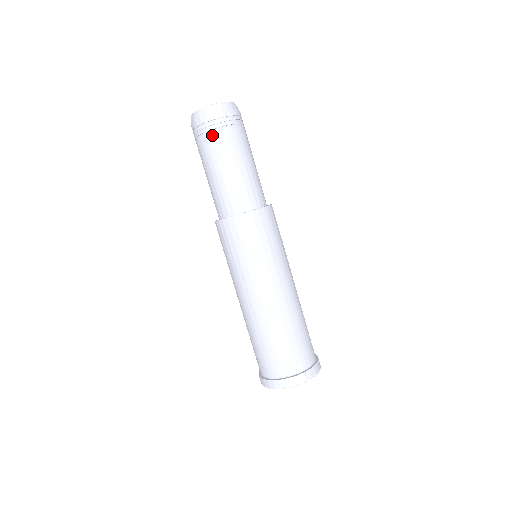
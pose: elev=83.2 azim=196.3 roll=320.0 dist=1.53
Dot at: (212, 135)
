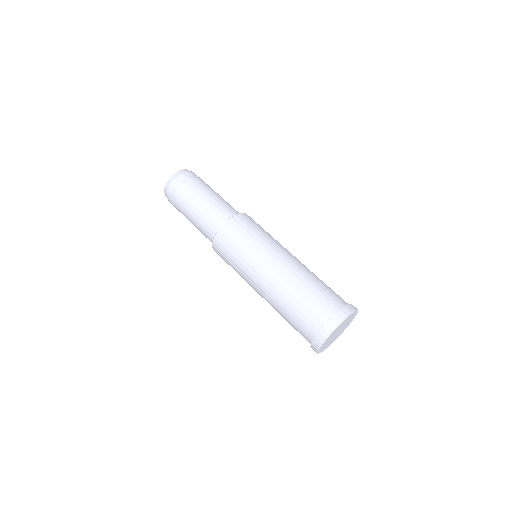
Dot at: (190, 182)
